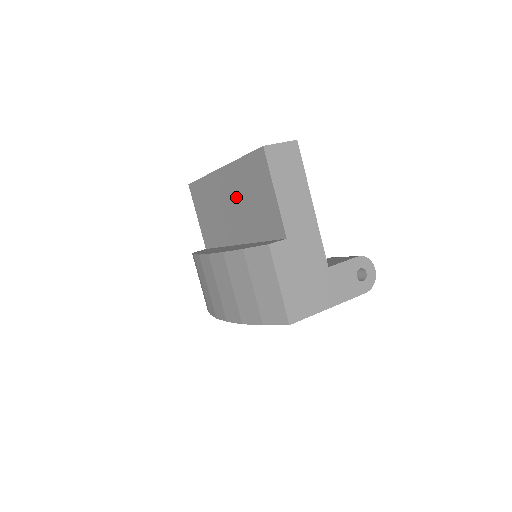
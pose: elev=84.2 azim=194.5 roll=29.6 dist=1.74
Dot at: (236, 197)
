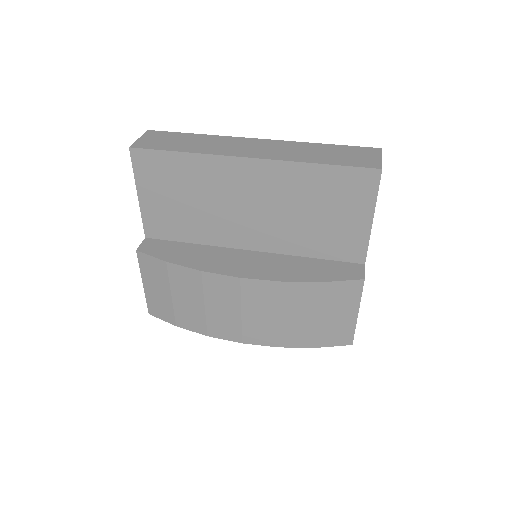
Dot at: (277, 202)
